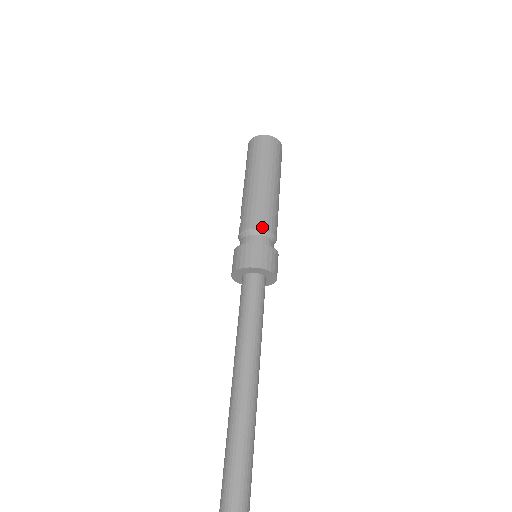
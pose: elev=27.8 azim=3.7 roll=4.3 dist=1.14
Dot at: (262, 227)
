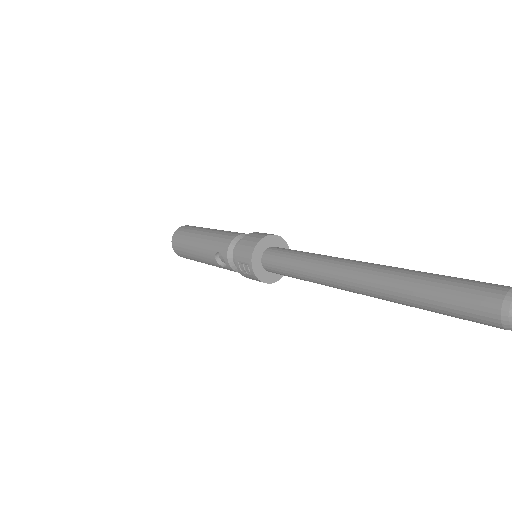
Dot at: (241, 234)
